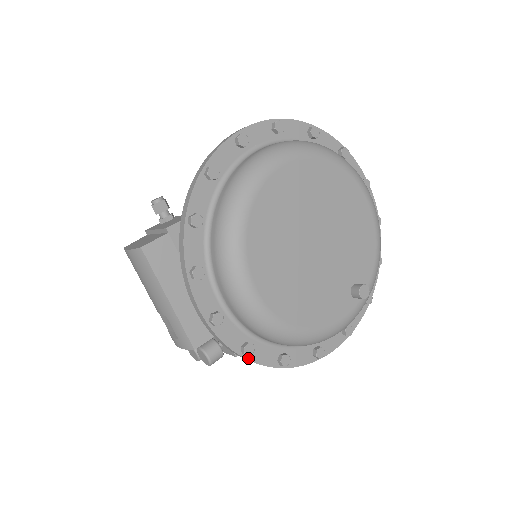
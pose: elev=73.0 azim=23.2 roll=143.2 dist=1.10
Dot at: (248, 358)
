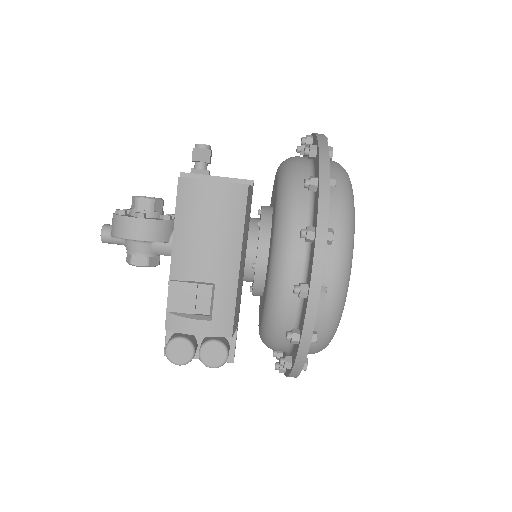
Dot at: (308, 349)
